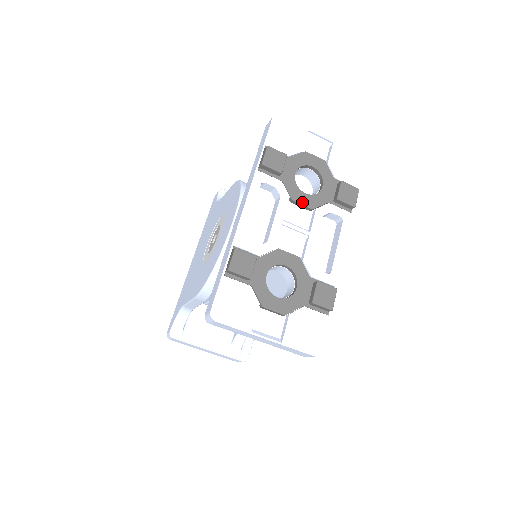
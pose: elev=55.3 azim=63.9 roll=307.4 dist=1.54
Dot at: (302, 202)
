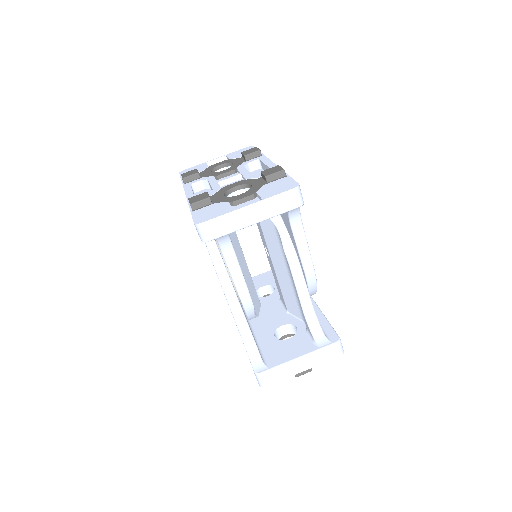
Dot at: (224, 172)
